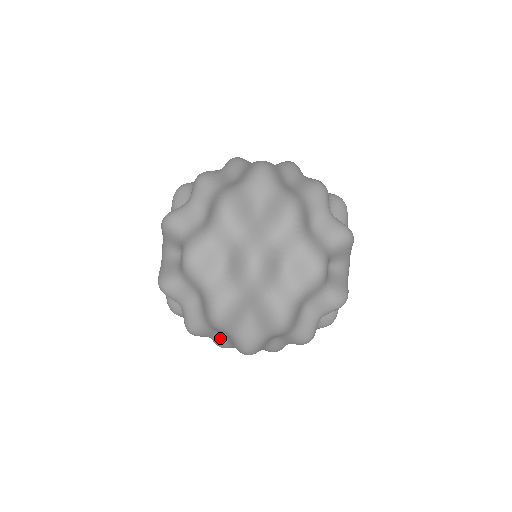
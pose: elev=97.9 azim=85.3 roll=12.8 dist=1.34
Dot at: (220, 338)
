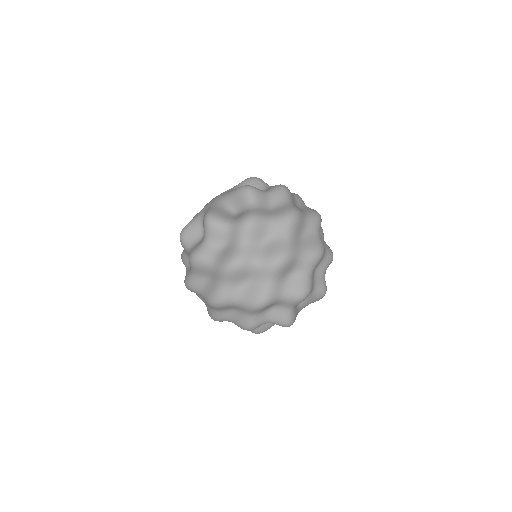
Dot at: (201, 280)
